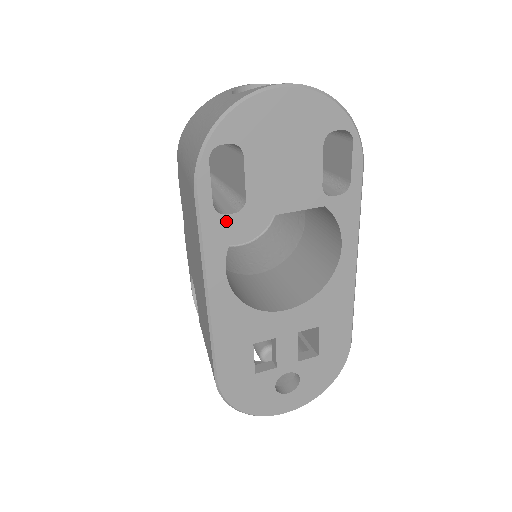
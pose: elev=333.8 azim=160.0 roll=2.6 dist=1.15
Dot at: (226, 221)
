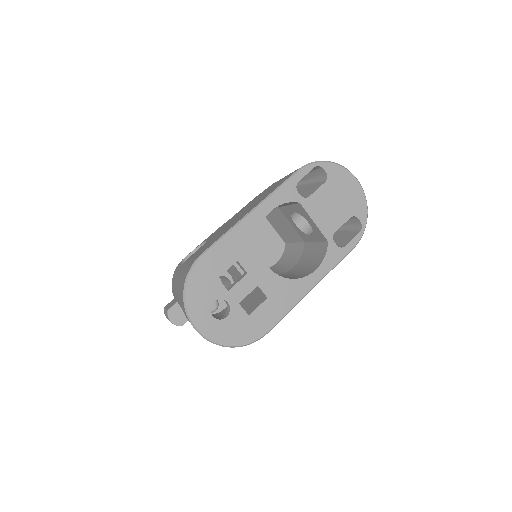
Dot at: (295, 194)
